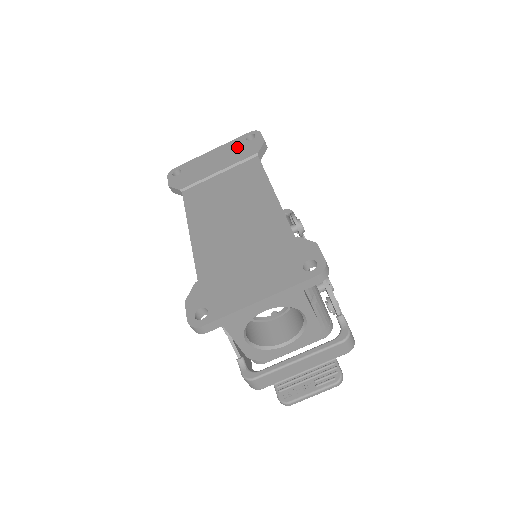
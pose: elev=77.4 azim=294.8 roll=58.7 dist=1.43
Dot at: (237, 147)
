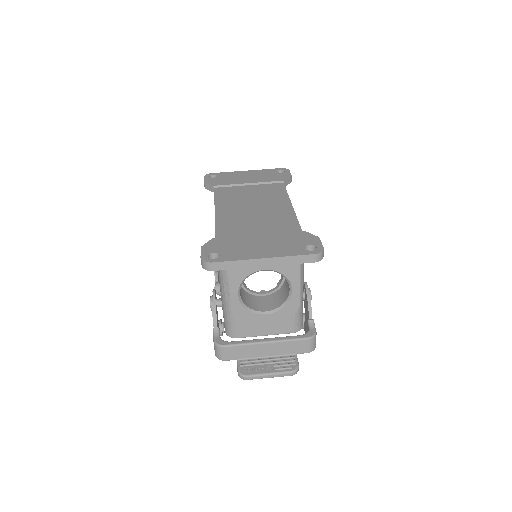
Dot at: (268, 174)
